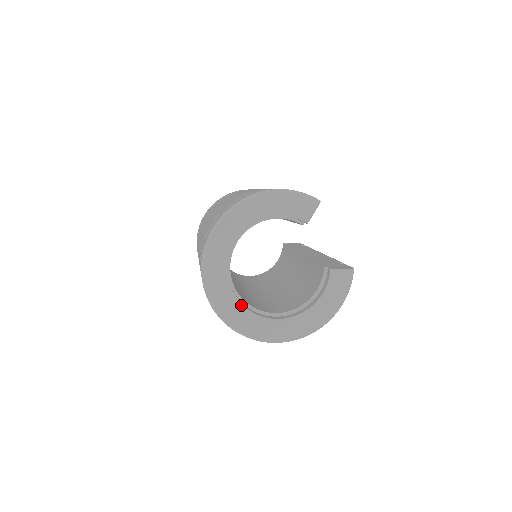
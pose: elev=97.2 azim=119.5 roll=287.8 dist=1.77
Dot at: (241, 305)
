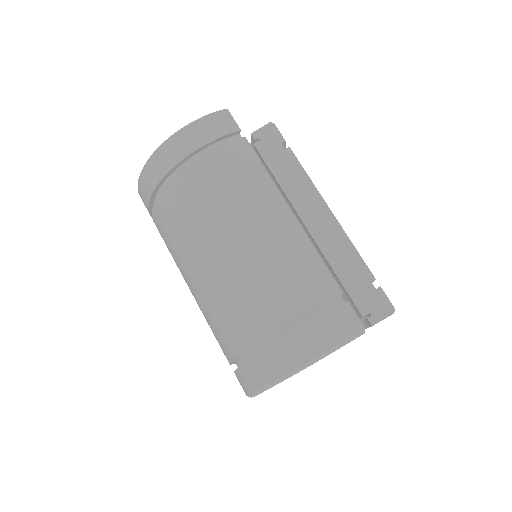
Dot at: occluded
